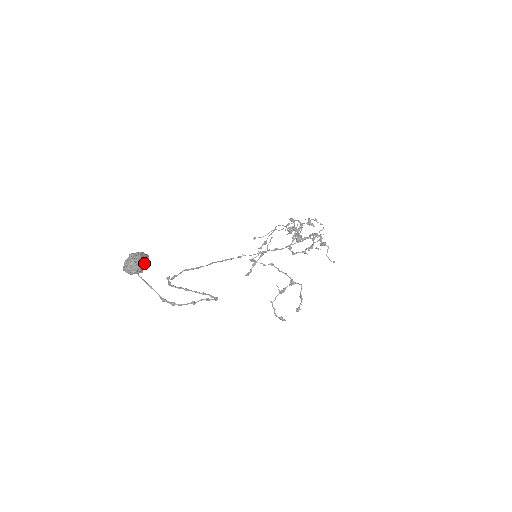
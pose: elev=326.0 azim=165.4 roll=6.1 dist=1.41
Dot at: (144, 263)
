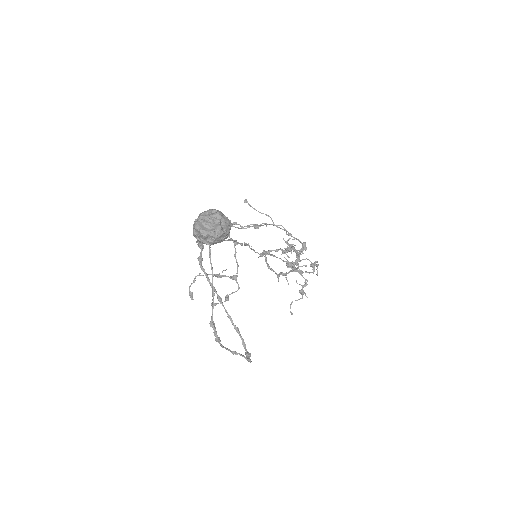
Dot at: (222, 240)
